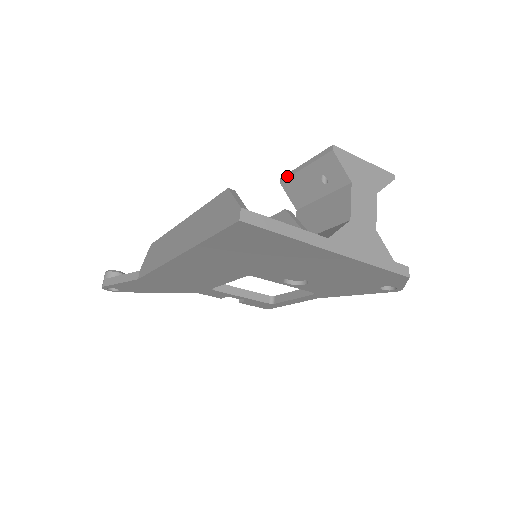
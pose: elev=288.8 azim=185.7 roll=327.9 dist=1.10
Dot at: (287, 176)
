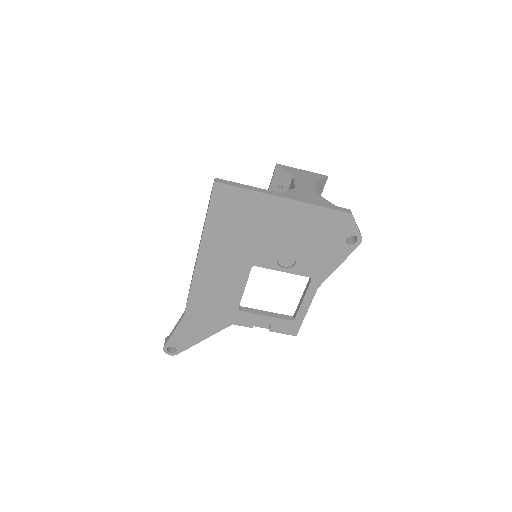
Dot at: occluded
